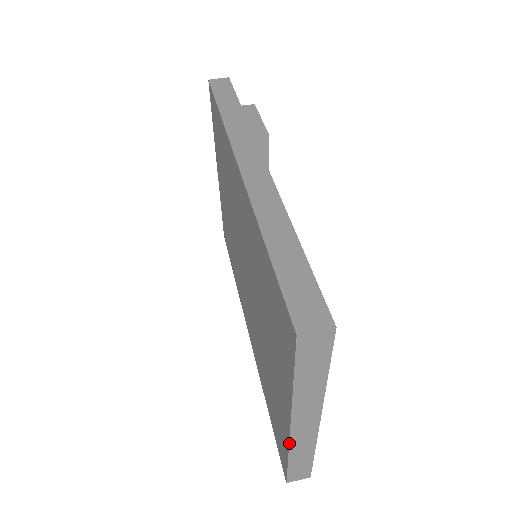
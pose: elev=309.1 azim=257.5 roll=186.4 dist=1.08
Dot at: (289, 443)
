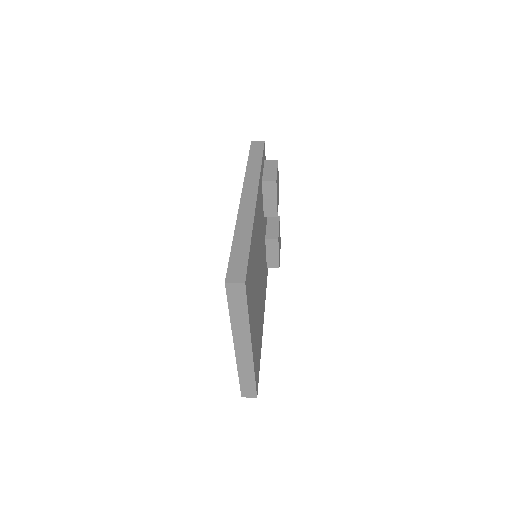
Dot at: (236, 360)
